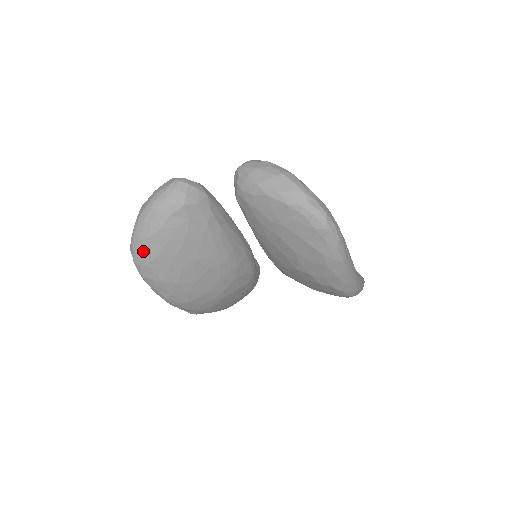
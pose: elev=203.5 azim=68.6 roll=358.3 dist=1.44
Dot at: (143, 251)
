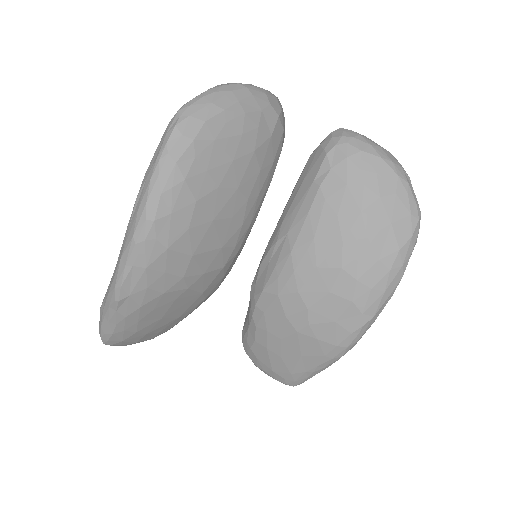
Dot at: (206, 120)
